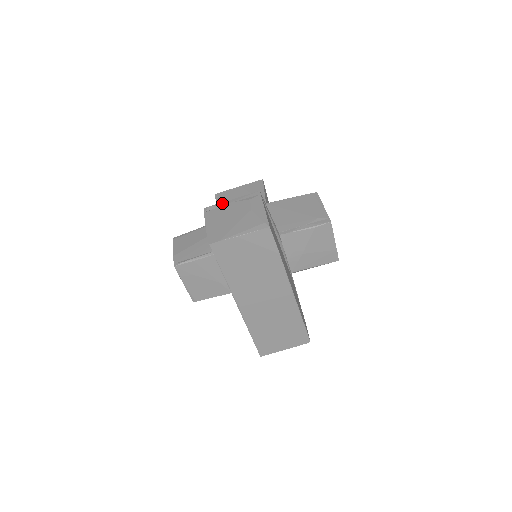
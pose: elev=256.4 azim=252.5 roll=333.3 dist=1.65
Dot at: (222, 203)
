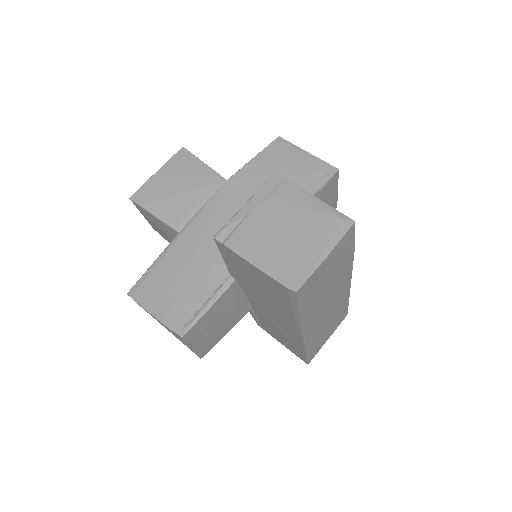
Dot at: (237, 216)
